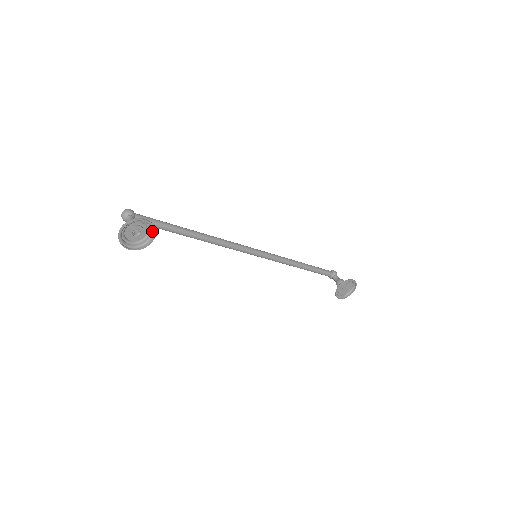
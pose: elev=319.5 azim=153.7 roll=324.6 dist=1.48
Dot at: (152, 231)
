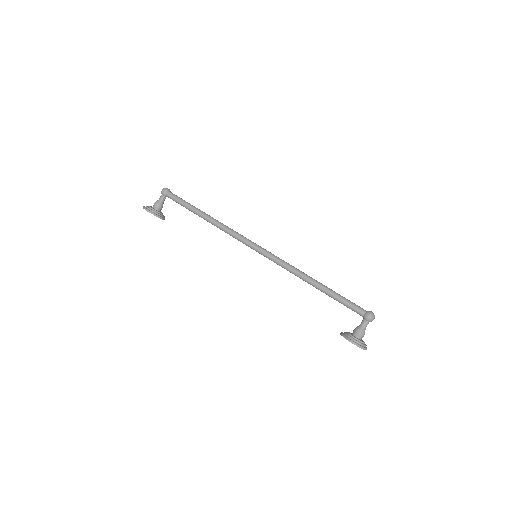
Dot at: (158, 215)
